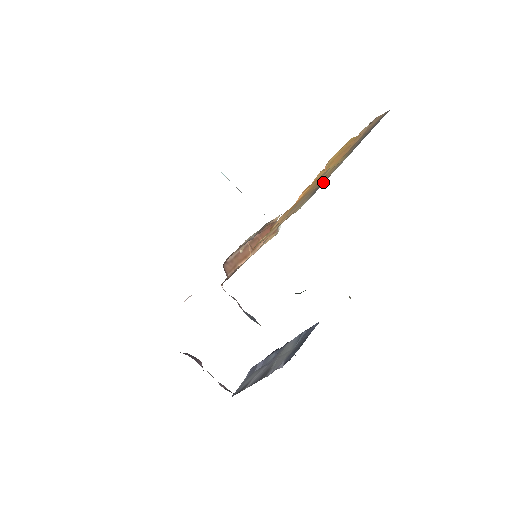
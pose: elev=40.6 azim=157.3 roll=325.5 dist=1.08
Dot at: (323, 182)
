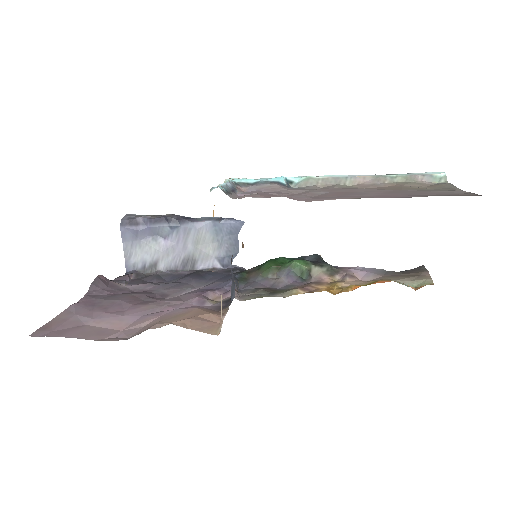
Dot at: occluded
